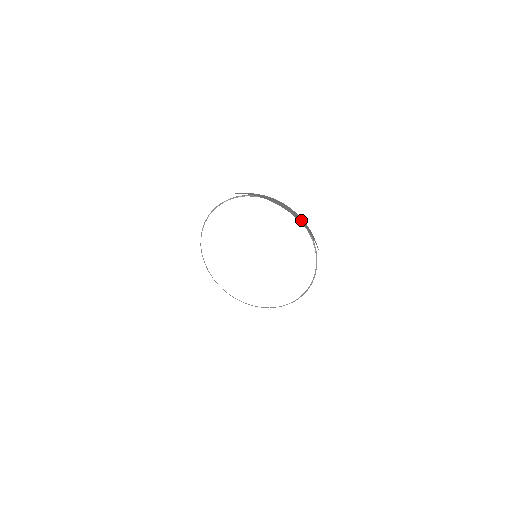
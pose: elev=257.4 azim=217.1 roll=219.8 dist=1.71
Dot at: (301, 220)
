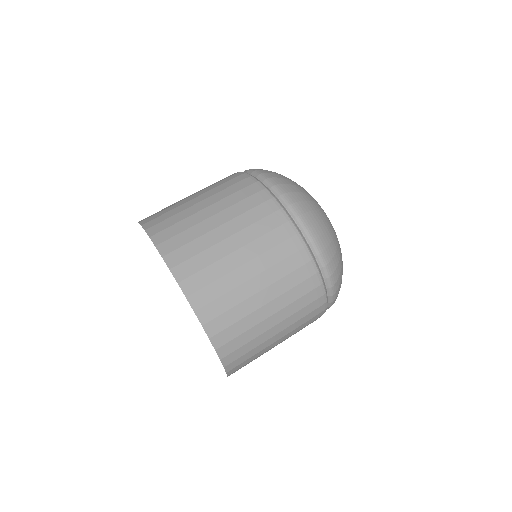
Dot at: (231, 256)
